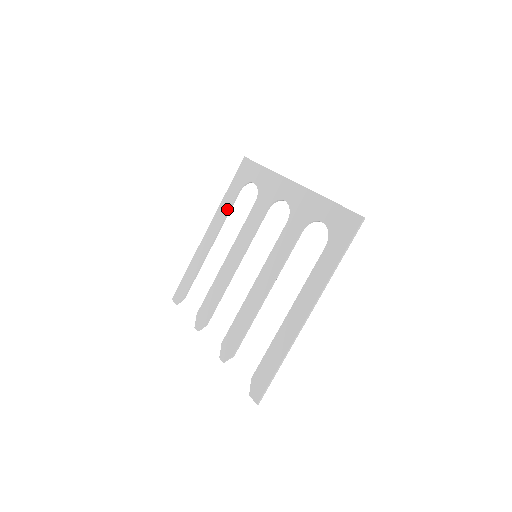
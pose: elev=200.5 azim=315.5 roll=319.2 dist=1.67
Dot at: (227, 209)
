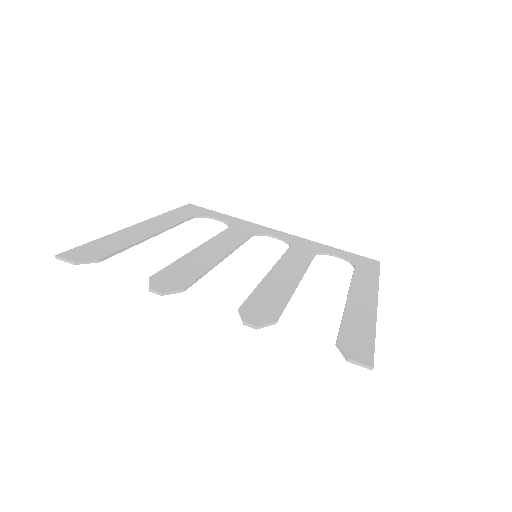
Dot at: (178, 220)
